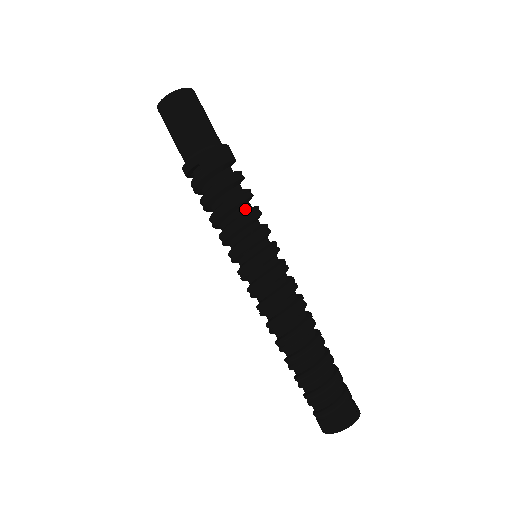
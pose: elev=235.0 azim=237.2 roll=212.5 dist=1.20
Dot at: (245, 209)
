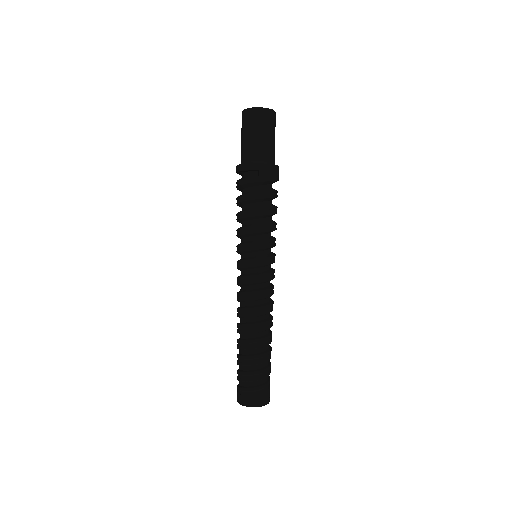
Dot at: (270, 220)
